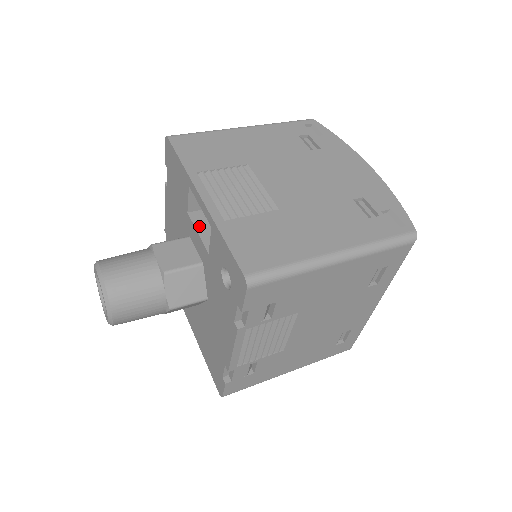
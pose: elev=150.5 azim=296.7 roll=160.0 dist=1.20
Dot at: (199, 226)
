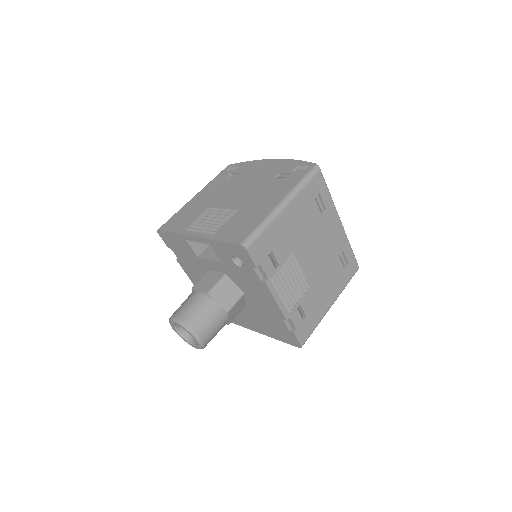
Dot at: (208, 257)
